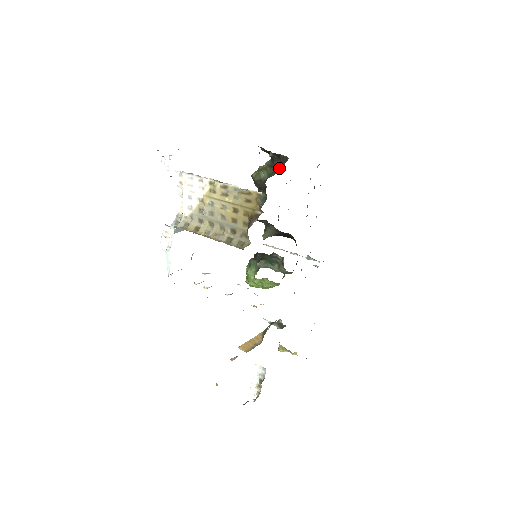
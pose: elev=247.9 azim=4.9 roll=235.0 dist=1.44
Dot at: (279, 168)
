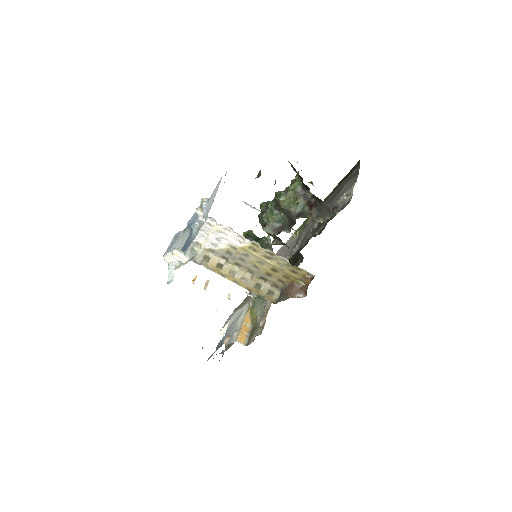
Dot at: (316, 212)
